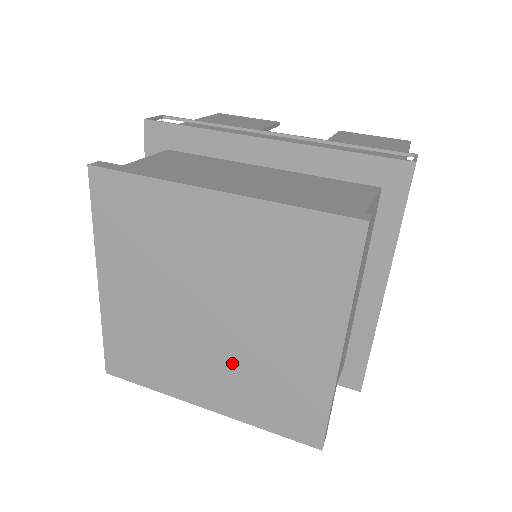
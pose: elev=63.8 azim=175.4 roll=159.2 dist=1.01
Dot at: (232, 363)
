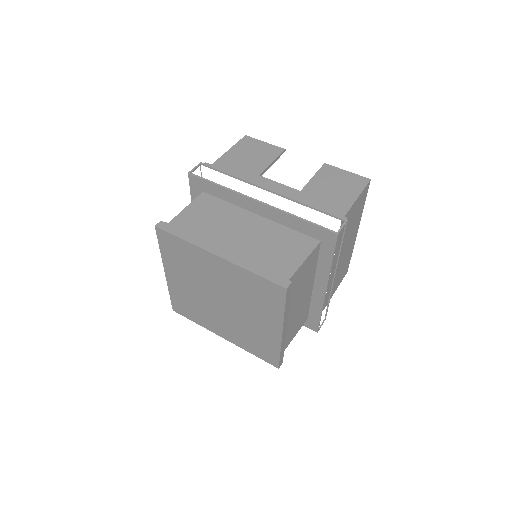
Dot at: (233, 324)
